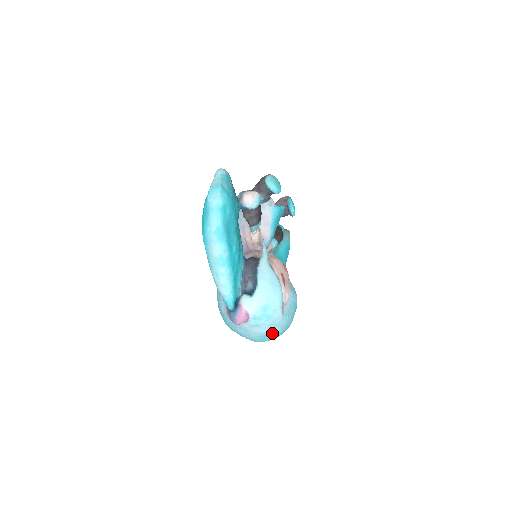
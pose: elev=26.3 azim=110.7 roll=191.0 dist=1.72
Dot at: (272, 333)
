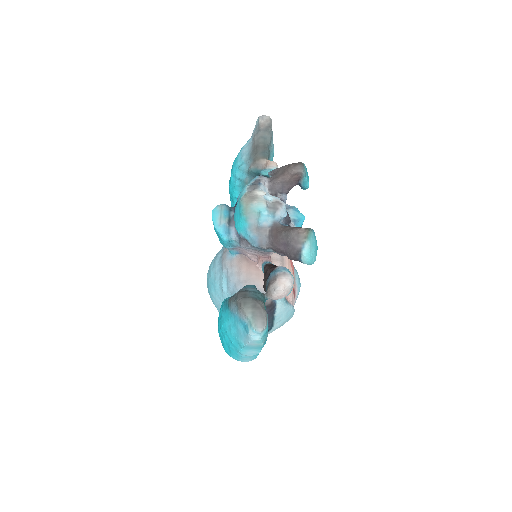
Dot at: occluded
